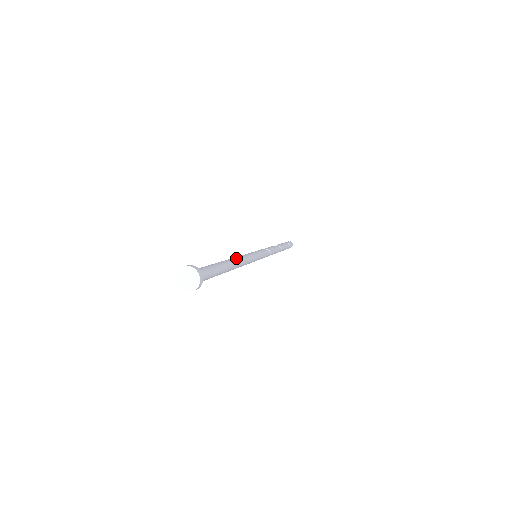
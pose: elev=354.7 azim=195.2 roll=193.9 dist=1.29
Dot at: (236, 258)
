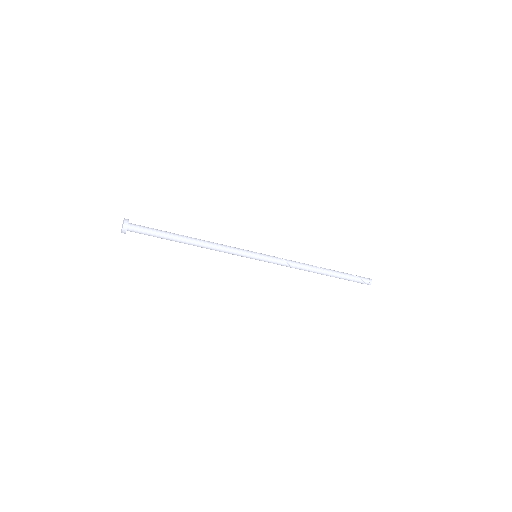
Dot at: (204, 240)
